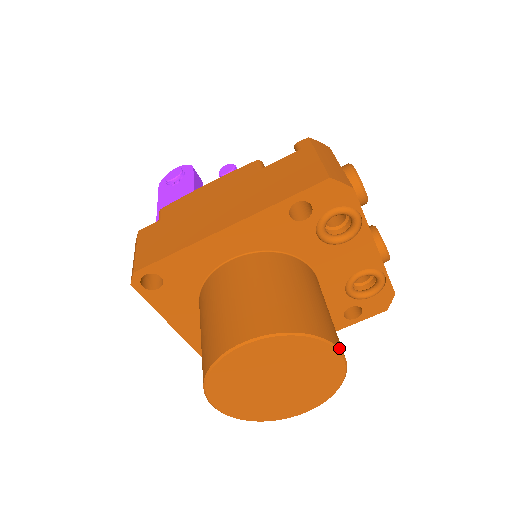
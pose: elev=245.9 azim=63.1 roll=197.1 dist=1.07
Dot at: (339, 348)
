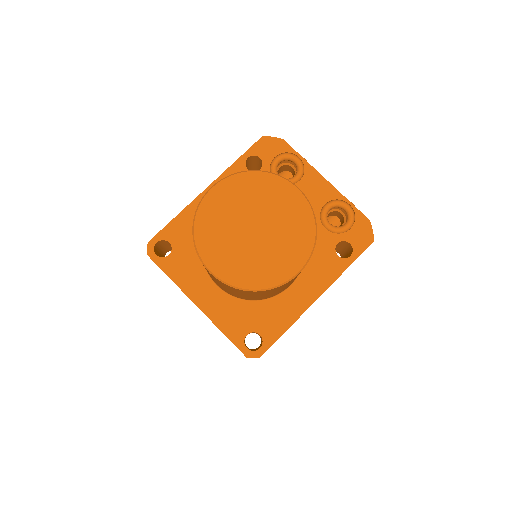
Dot at: (291, 182)
